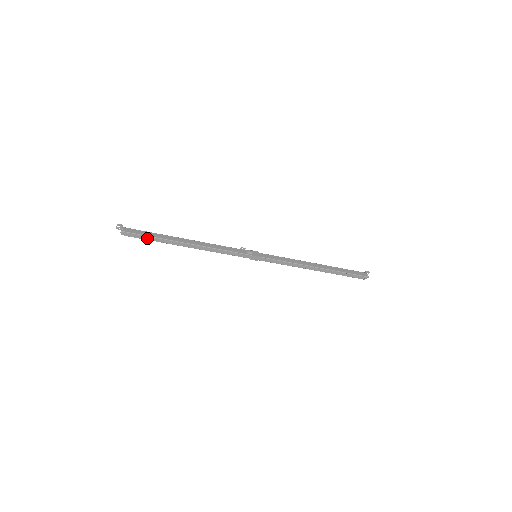
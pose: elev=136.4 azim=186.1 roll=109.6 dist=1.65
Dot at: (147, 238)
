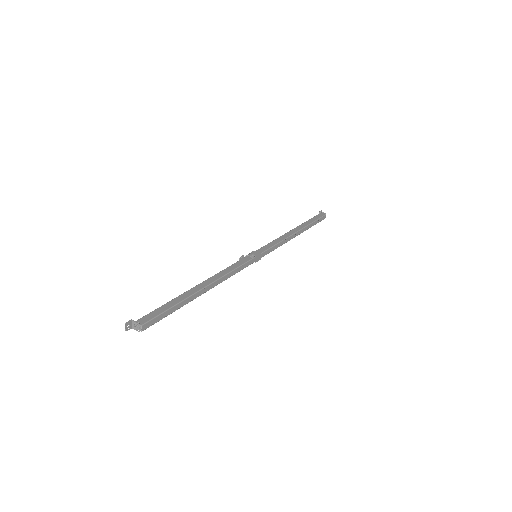
Dot at: (167, 313)
